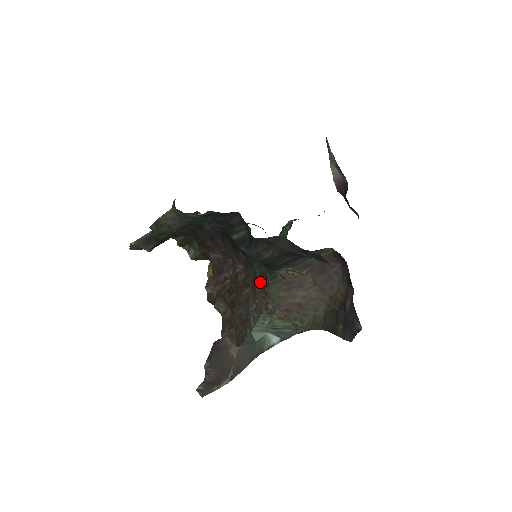
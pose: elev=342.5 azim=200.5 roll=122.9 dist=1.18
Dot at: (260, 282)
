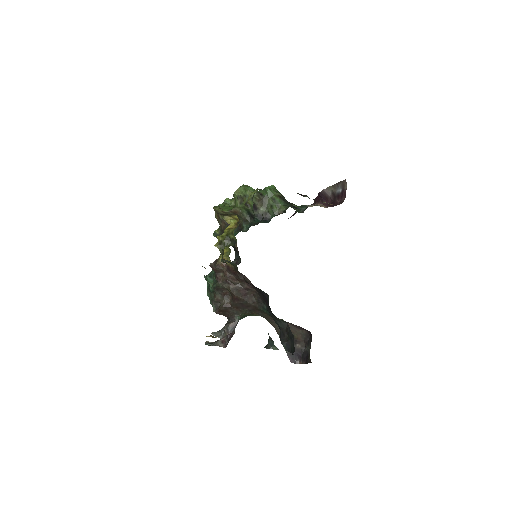
Dot at: (264, 311)
